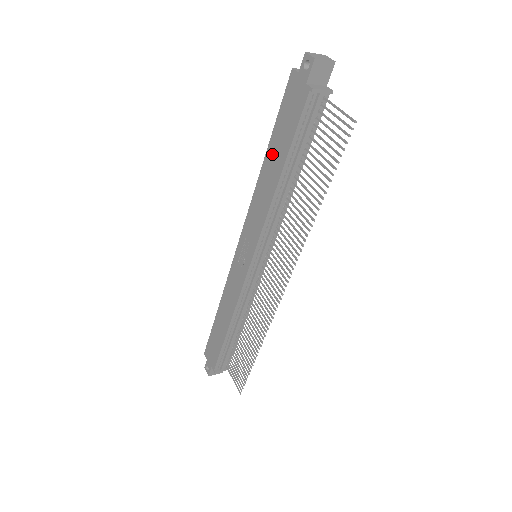
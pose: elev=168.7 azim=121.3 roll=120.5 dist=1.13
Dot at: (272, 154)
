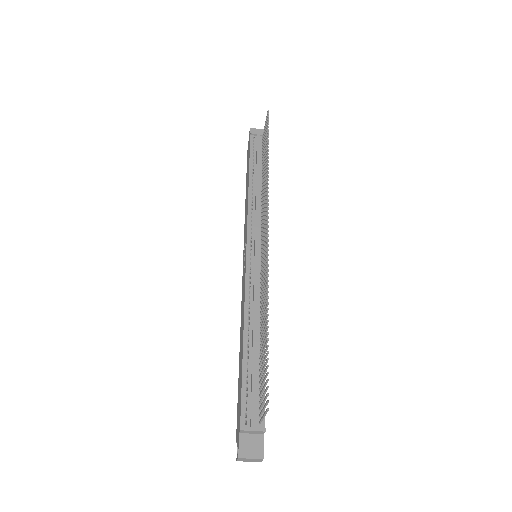
Dot at: occluded
